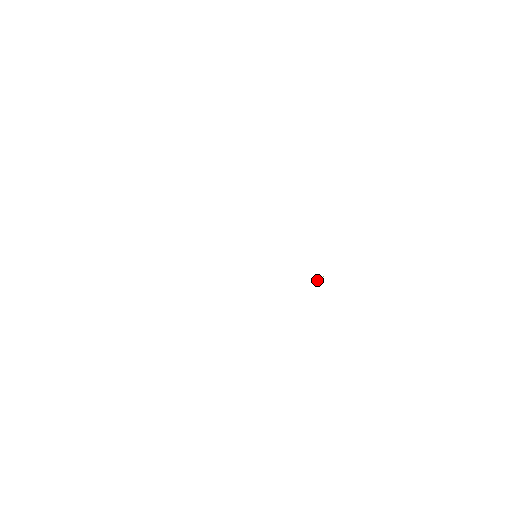
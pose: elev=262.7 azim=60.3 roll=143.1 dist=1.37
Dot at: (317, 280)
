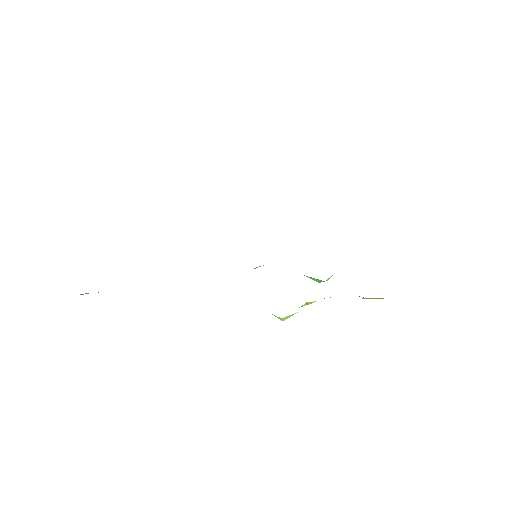
Dot at: (307, 303)
